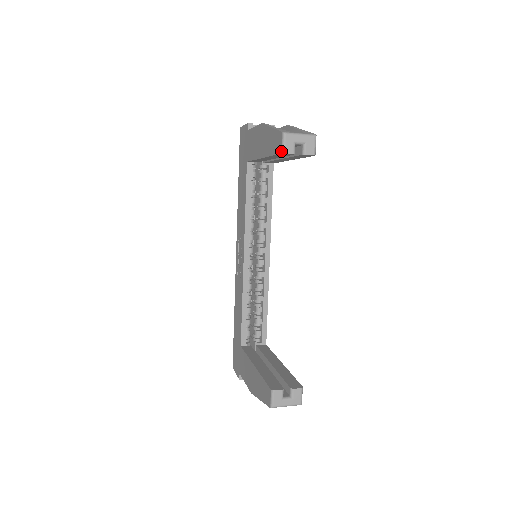
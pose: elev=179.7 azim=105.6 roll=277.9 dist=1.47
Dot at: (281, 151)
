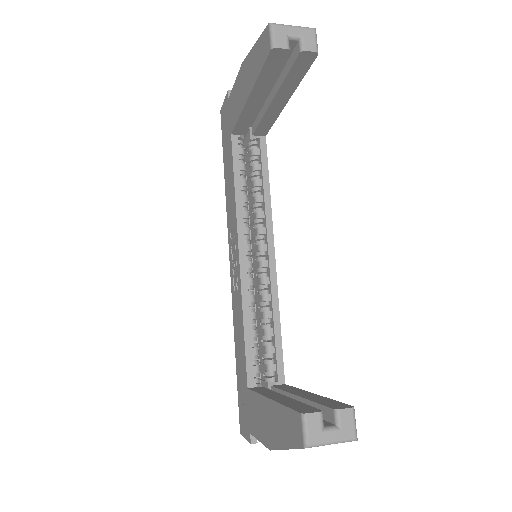
Dot at: (270, 47)
